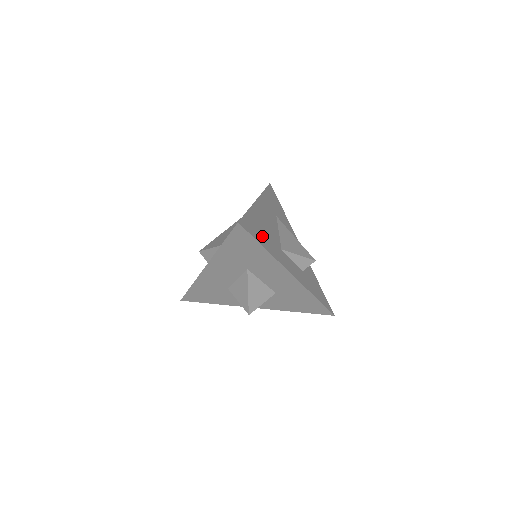
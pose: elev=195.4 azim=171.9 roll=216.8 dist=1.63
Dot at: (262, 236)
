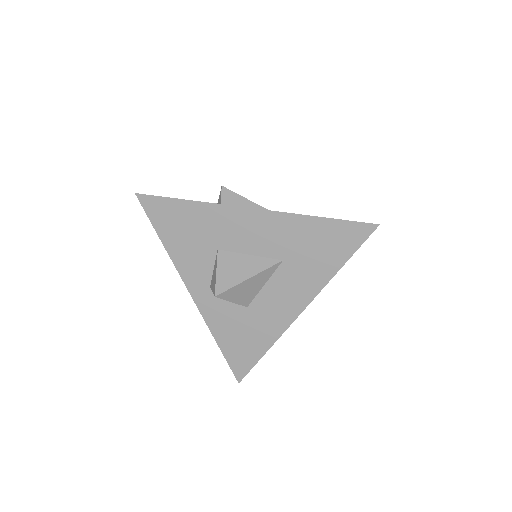
Dot at: occluded
